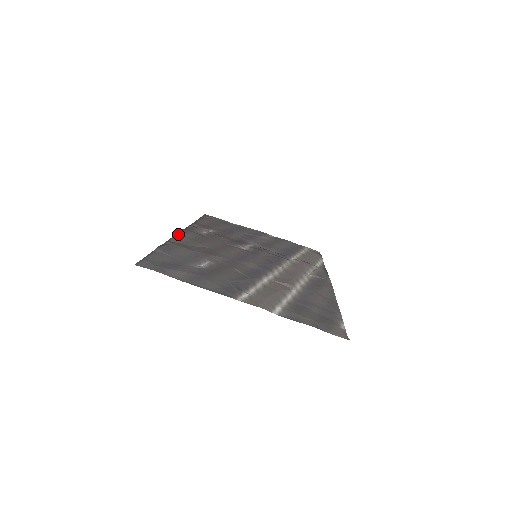
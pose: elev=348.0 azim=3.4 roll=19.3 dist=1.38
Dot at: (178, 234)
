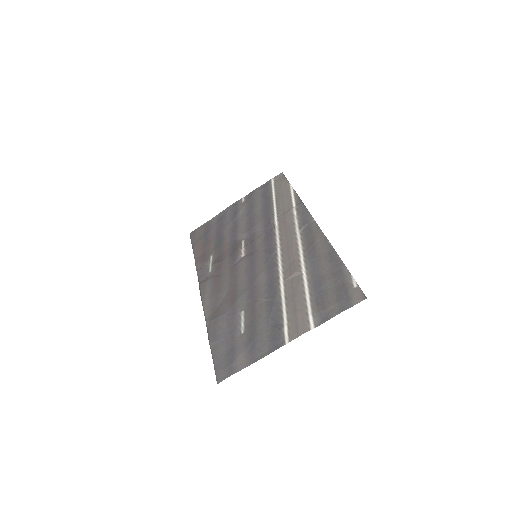
Dot at: (203, 301)
